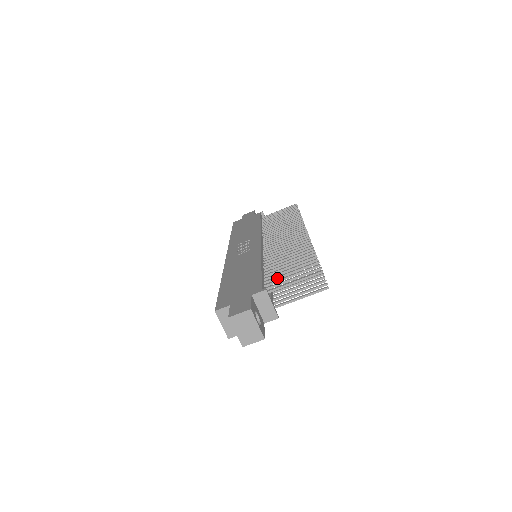
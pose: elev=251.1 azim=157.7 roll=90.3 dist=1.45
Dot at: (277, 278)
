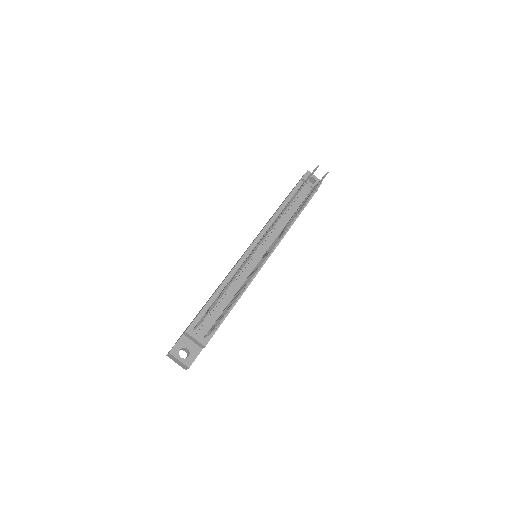
Dot at: occluded
